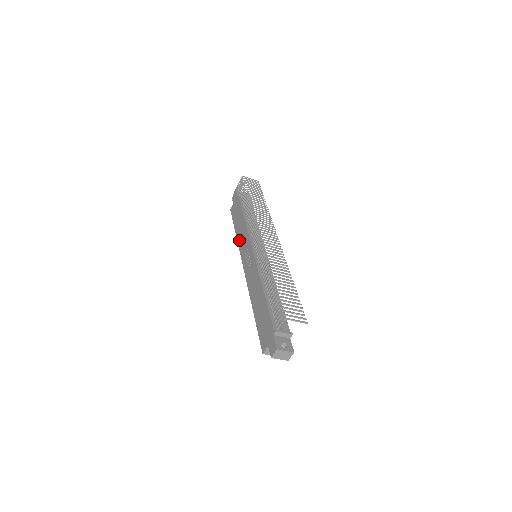
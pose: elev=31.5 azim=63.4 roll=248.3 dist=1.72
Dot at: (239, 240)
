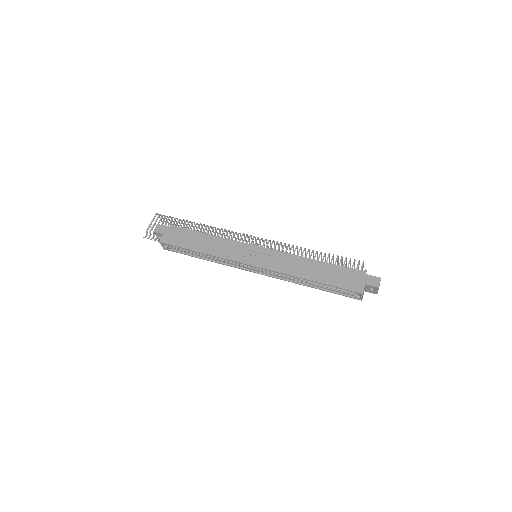
Dot at: (217, 252)
